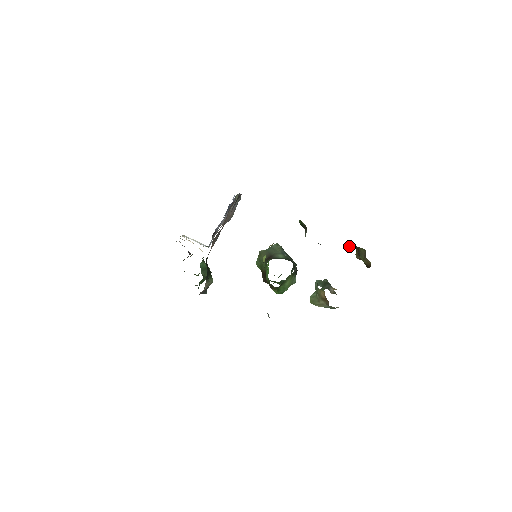
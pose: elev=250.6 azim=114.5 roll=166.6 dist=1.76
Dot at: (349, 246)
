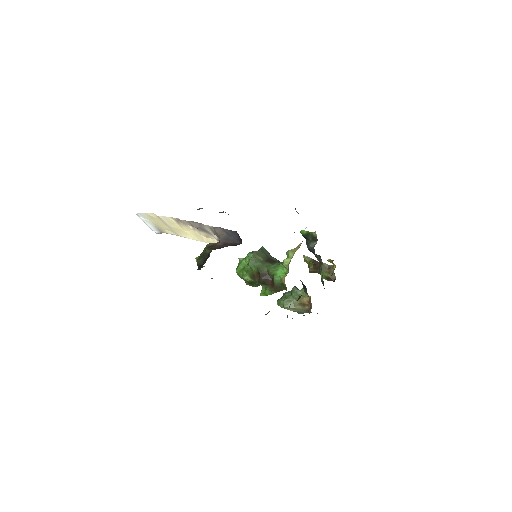
Dot at: (308, 259)
